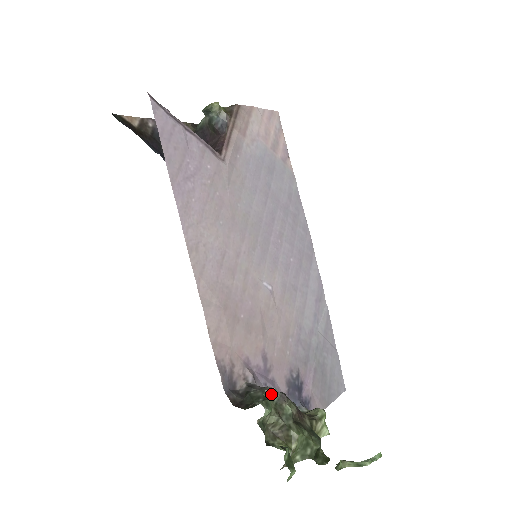
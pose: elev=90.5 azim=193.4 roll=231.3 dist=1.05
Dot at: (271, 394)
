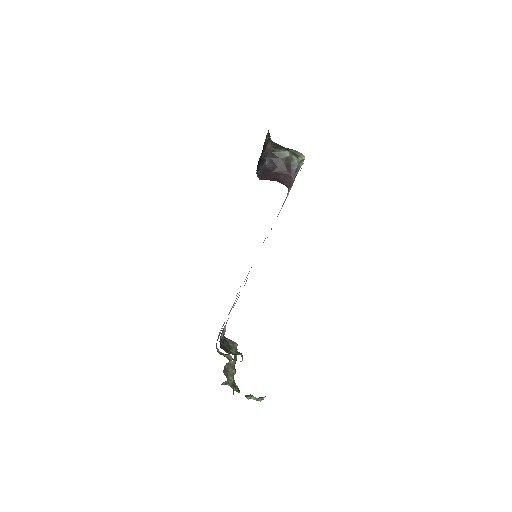
Dot at: (236, 347)
